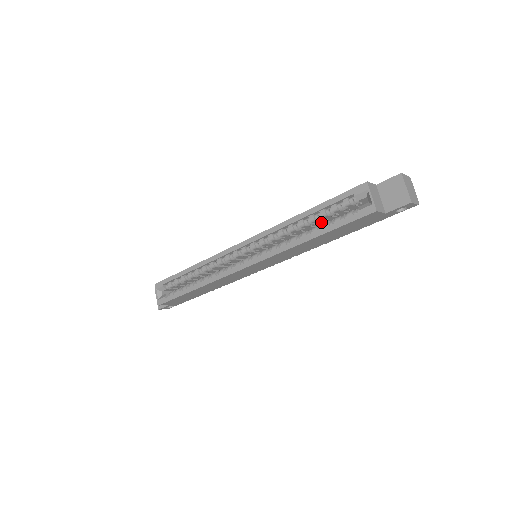
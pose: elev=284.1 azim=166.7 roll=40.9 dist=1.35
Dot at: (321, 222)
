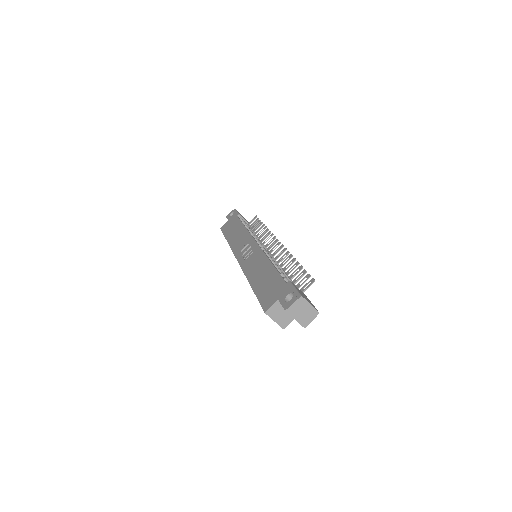
Dot at: occluded
